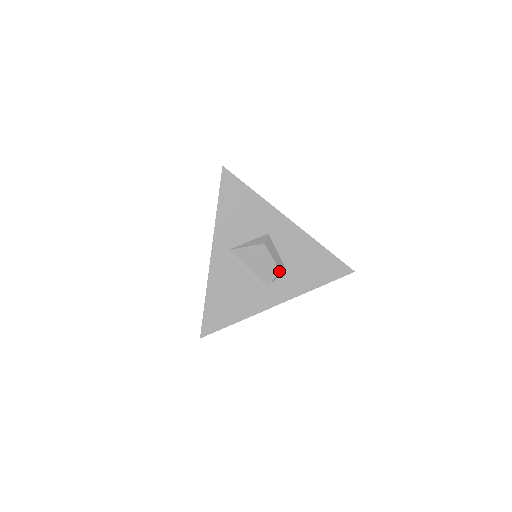
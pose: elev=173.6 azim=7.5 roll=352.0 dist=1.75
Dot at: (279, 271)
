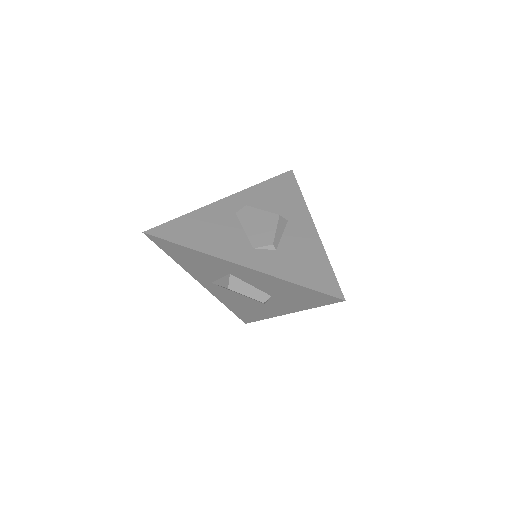
Dot at: occluded
